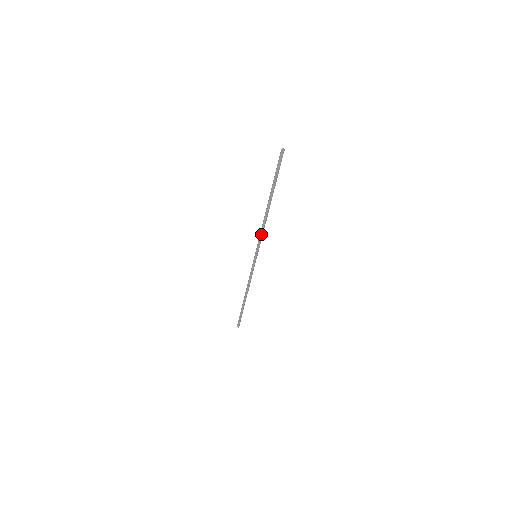
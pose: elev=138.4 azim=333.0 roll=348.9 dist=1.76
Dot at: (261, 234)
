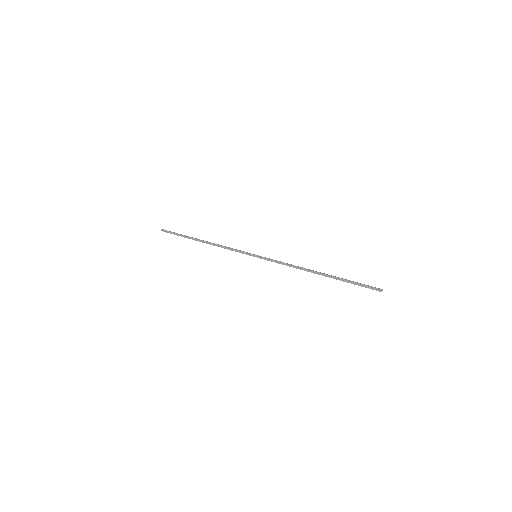
Dot at: occluded
